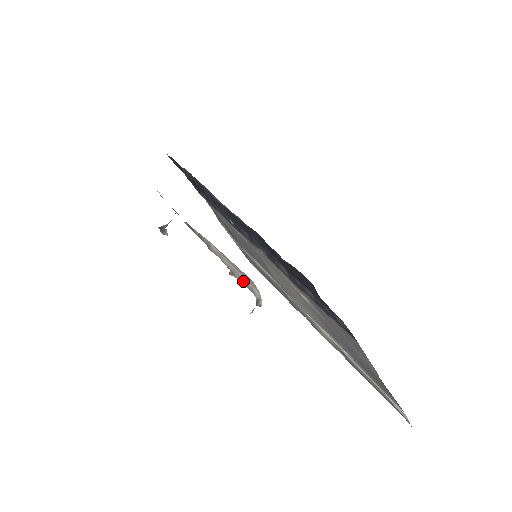
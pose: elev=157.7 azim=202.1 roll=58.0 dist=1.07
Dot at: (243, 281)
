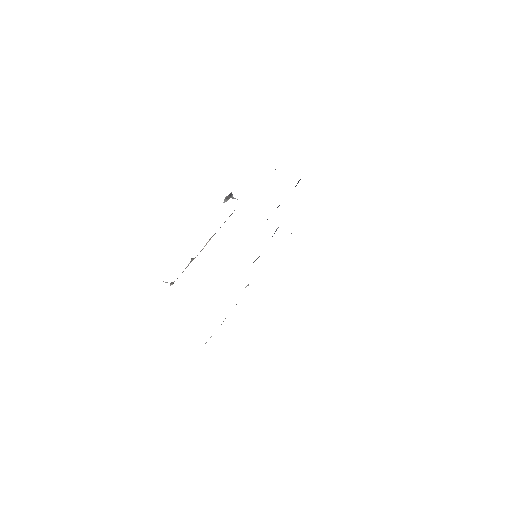
Dot at: occluded
